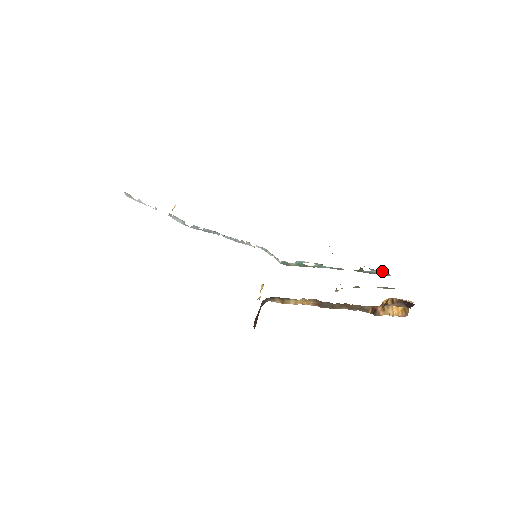
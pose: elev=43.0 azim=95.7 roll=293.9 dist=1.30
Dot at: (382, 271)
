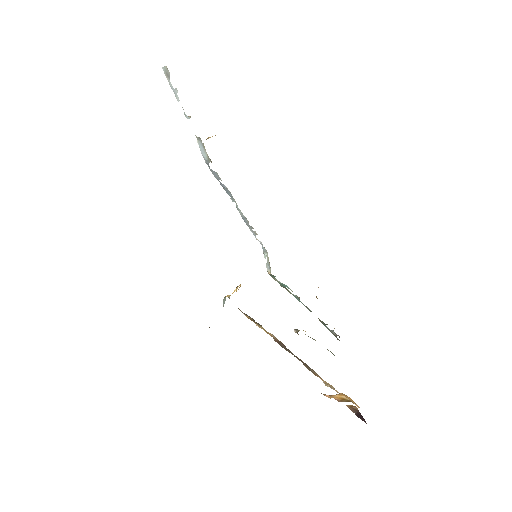
Dot at: occluded
